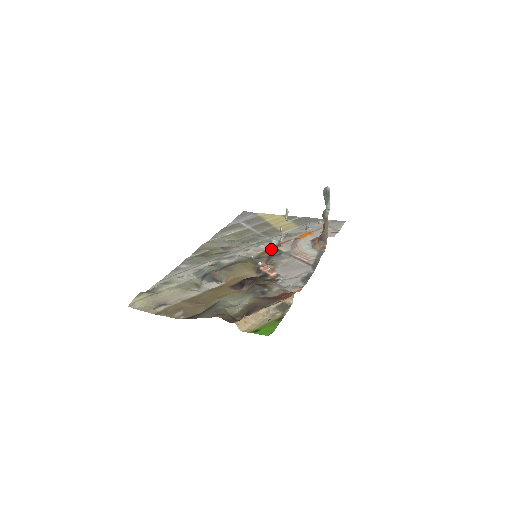
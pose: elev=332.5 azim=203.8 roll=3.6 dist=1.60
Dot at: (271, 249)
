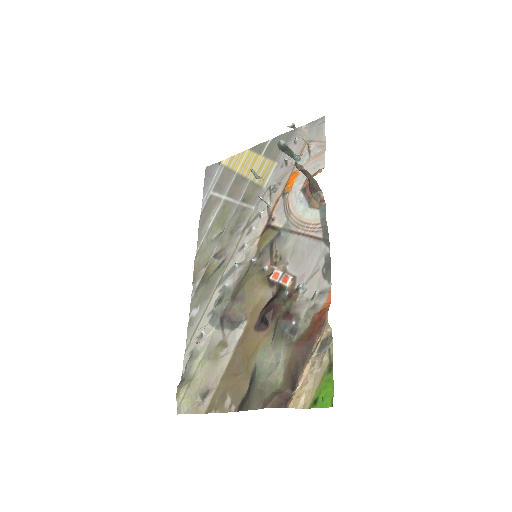
Dot at: (265, 230)
